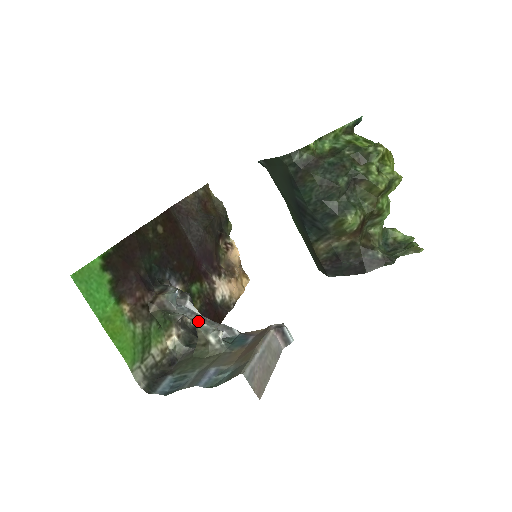
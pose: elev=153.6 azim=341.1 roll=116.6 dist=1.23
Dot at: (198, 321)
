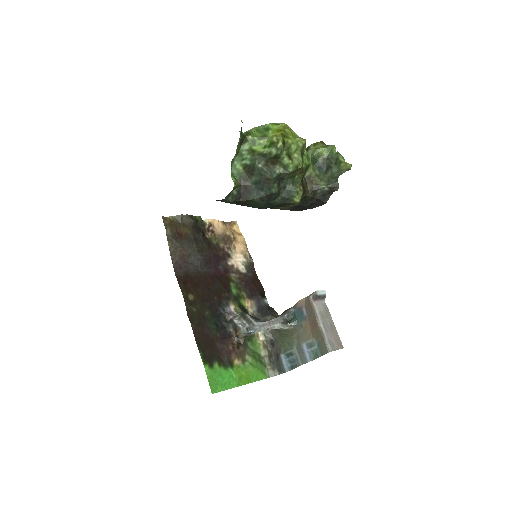
Dot at: (271, 327)
